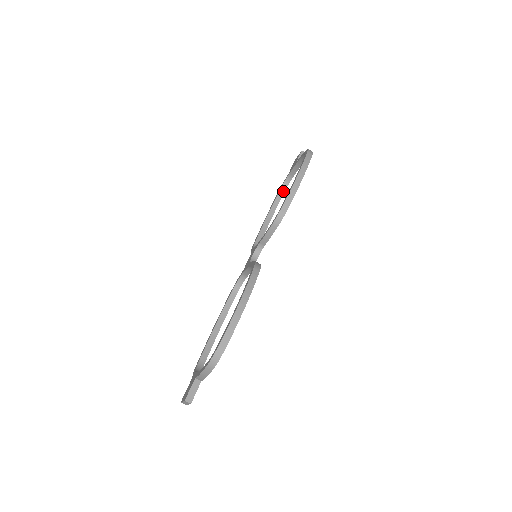
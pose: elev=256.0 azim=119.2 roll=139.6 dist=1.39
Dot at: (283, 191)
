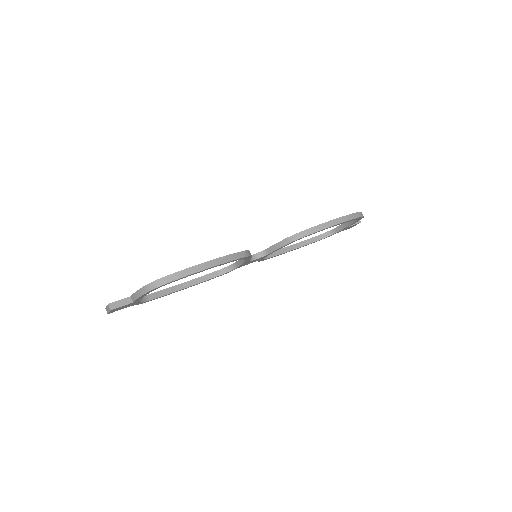
Dot at: (321, 238)
